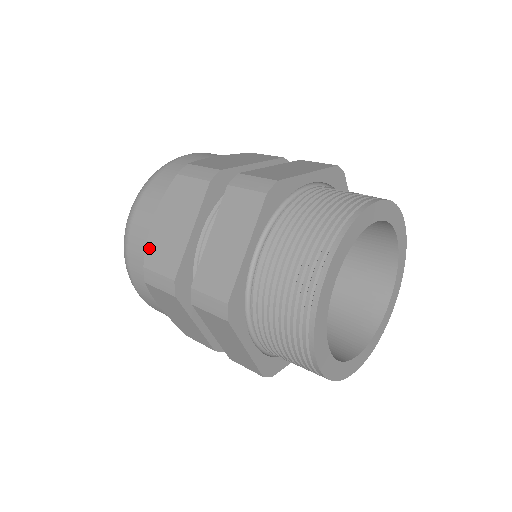
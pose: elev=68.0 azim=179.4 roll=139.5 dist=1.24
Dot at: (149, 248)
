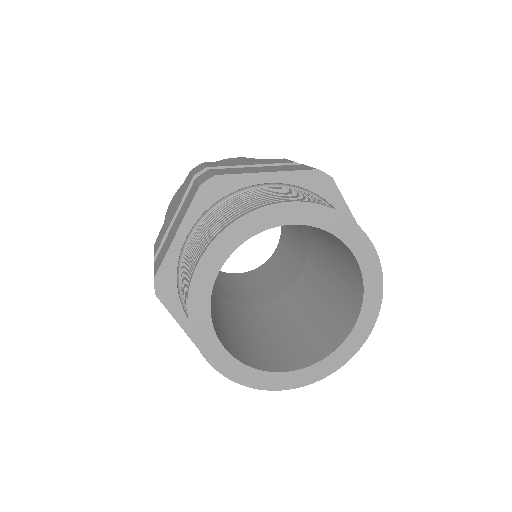
Dot at: occluded
